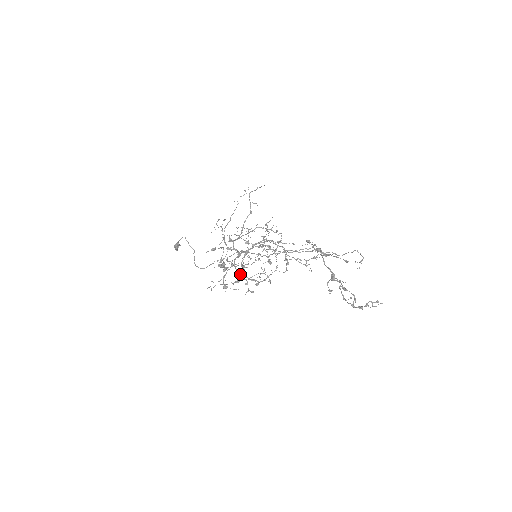
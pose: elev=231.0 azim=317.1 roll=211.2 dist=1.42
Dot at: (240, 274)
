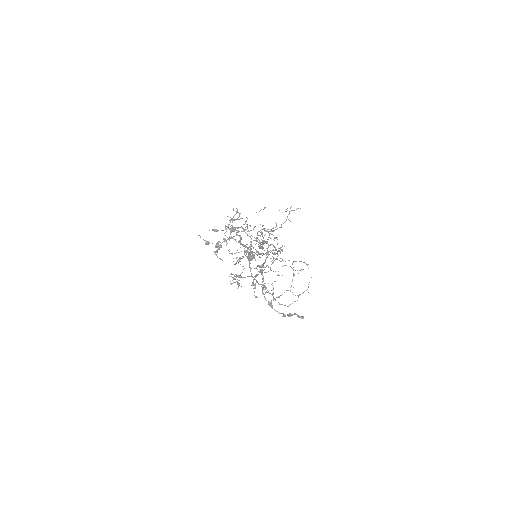
Dot at: (215, 251)
